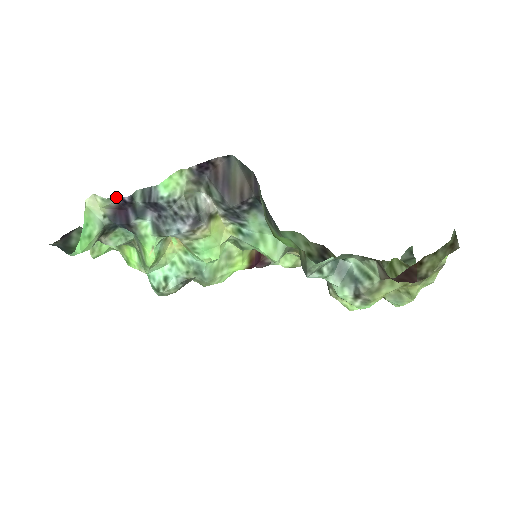
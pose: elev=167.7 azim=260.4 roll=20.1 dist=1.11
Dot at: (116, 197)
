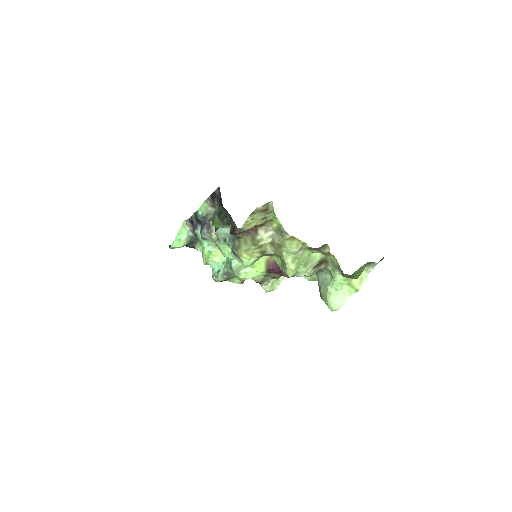
Dot at: (188, 219)
